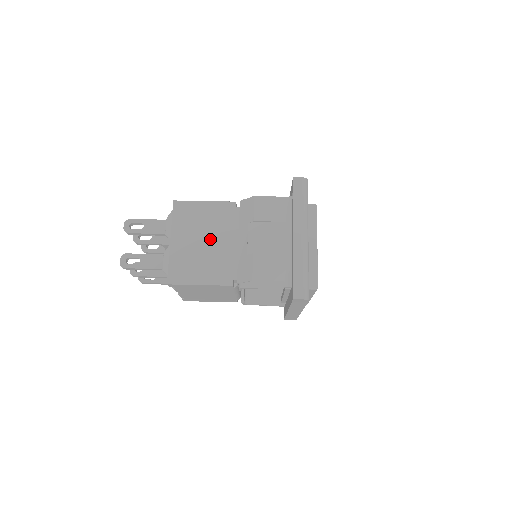
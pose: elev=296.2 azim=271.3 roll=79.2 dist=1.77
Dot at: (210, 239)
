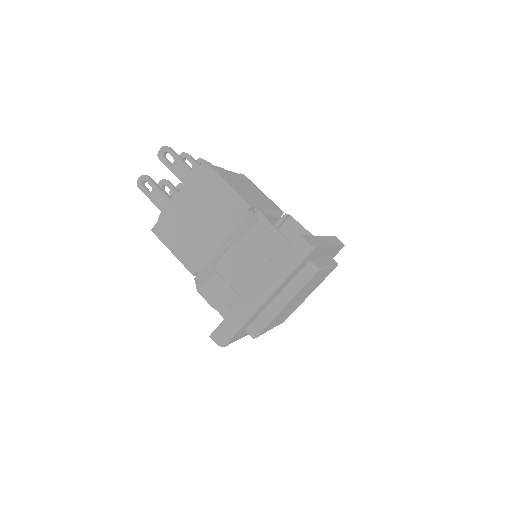
Dot at: (206, 222)
